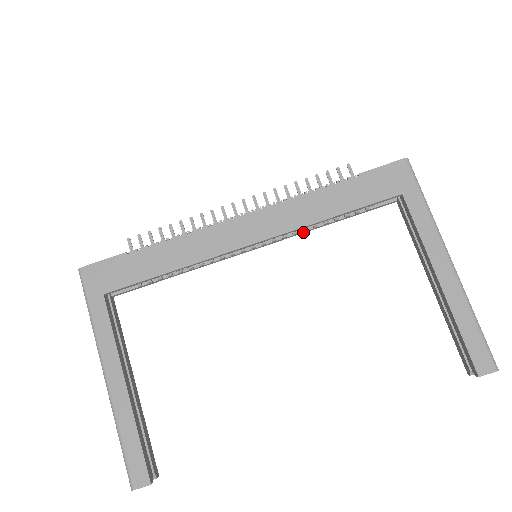
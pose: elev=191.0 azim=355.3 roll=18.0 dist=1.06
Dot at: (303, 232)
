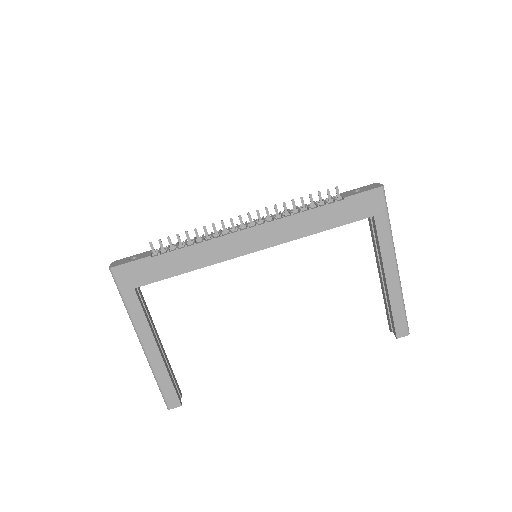
Dot at: occluded
